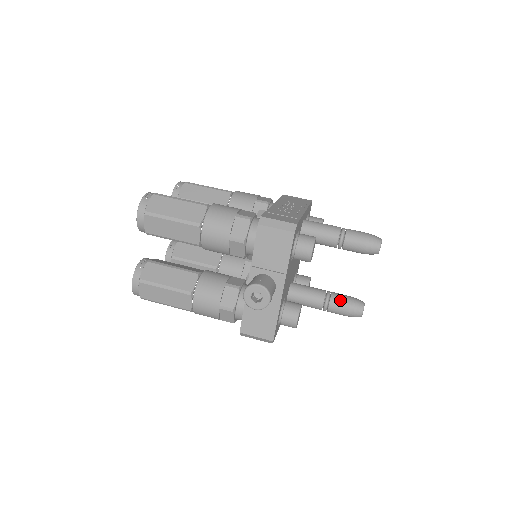
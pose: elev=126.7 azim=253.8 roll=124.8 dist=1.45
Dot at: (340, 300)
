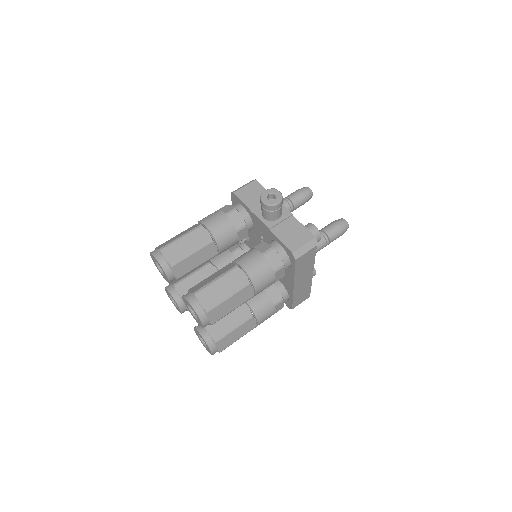
Dot at: (327, 226)
